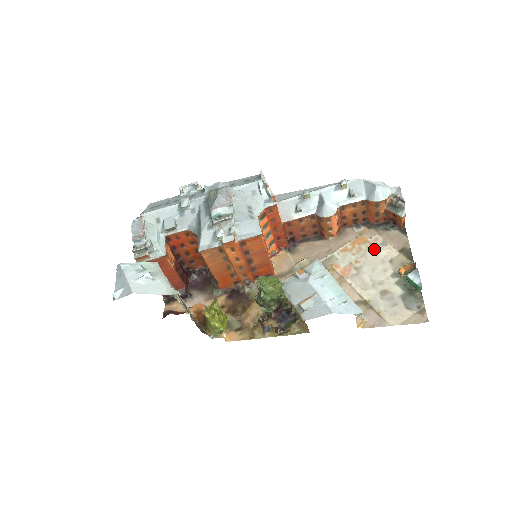
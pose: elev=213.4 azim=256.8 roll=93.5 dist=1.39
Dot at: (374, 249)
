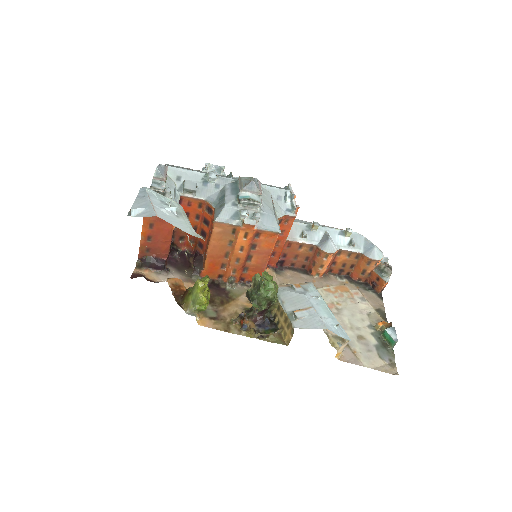
Dot at: (354, 300)
